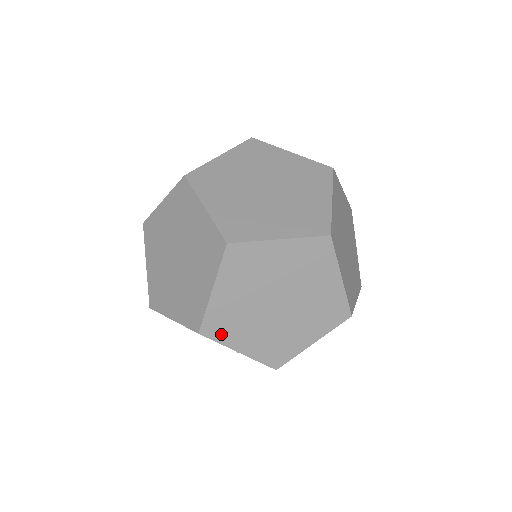
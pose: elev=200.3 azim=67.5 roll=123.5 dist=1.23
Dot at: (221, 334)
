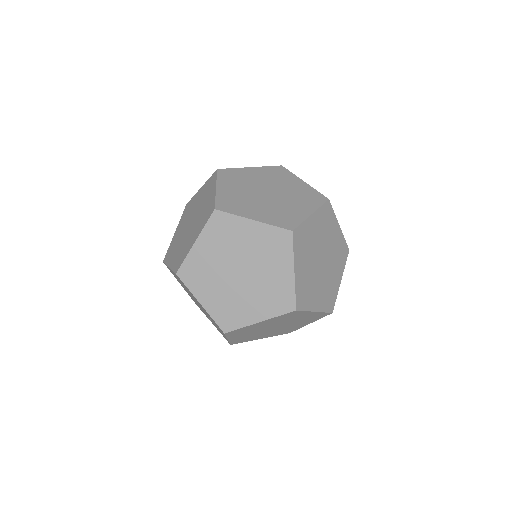
Dot at: (233, 334)
